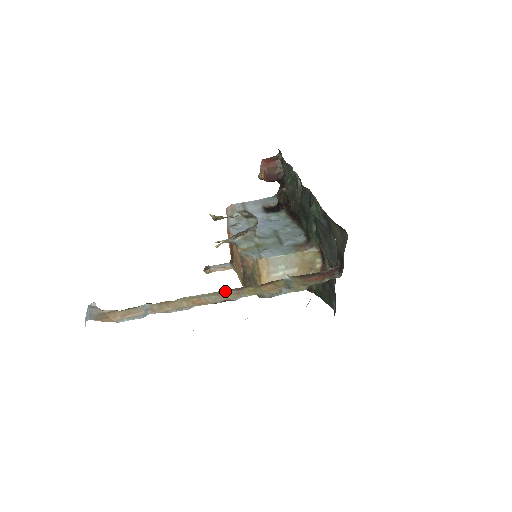
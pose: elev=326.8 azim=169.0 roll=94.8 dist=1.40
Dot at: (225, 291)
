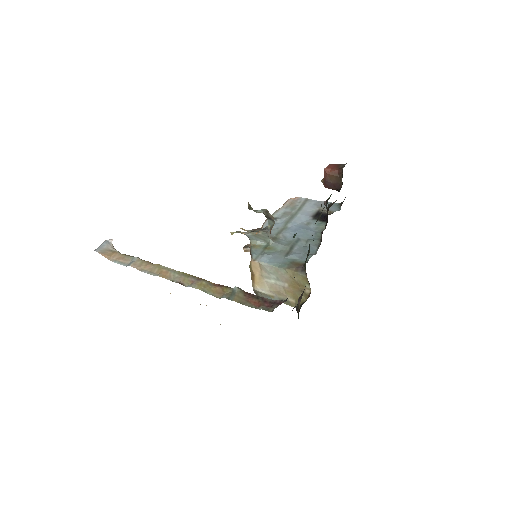
Dot at: (188, 275)
